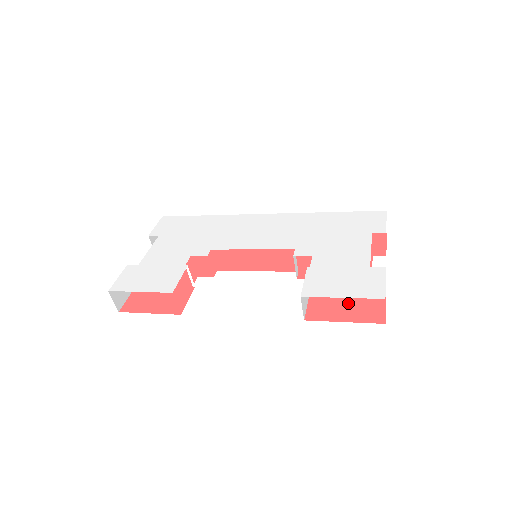
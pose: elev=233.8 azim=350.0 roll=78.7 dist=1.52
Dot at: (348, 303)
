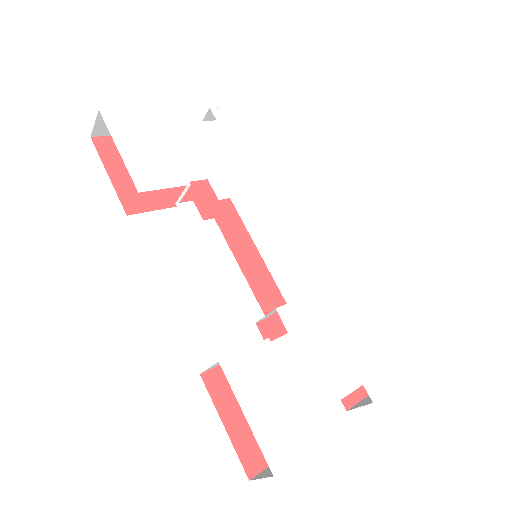
Dot at: occluded
